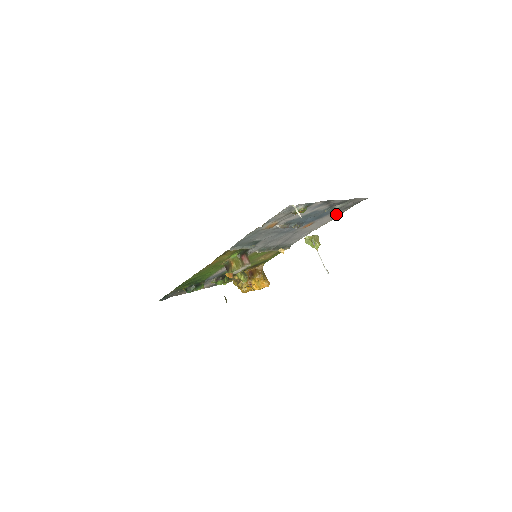
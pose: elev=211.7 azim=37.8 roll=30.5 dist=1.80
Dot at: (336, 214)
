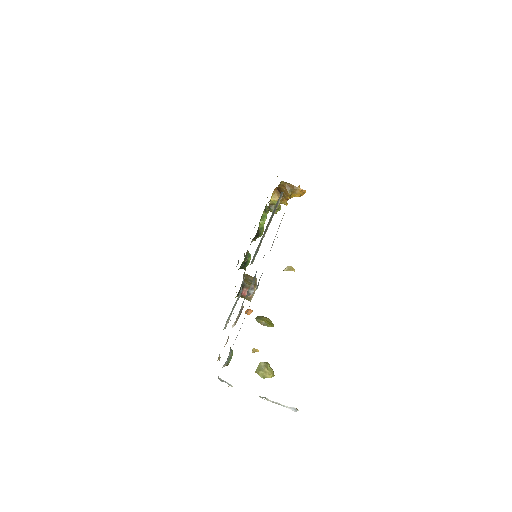
Dot at: occluded
